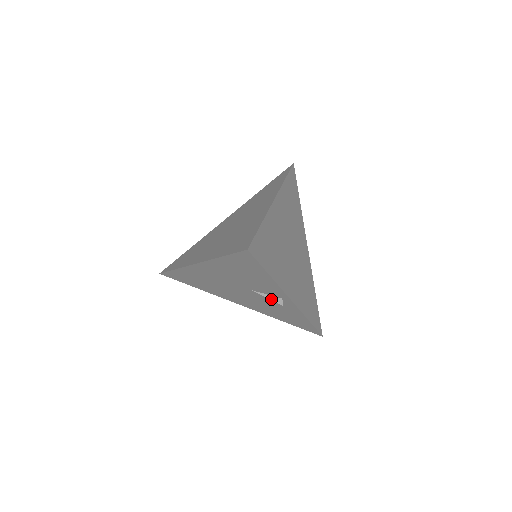
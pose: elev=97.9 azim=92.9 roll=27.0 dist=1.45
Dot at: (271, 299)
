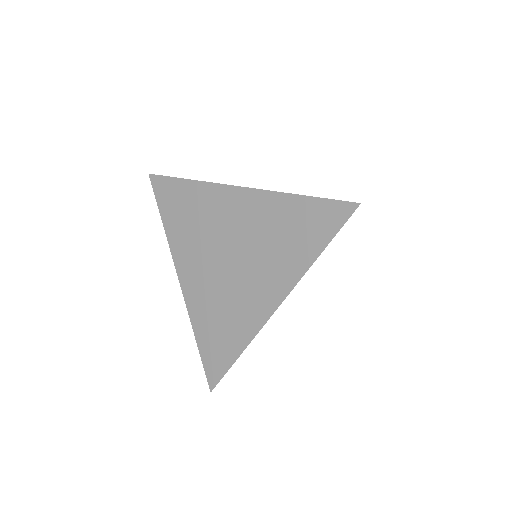
Dot at: occluded
